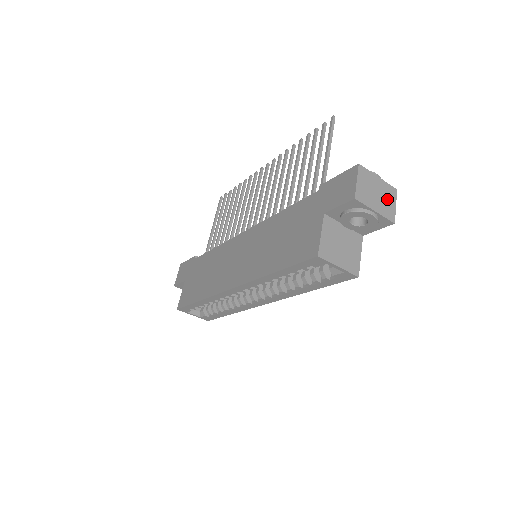
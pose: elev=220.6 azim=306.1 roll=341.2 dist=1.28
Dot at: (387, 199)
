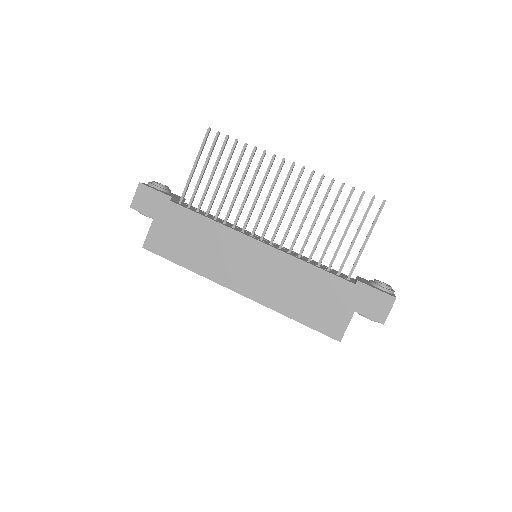
Dot at: occluded
